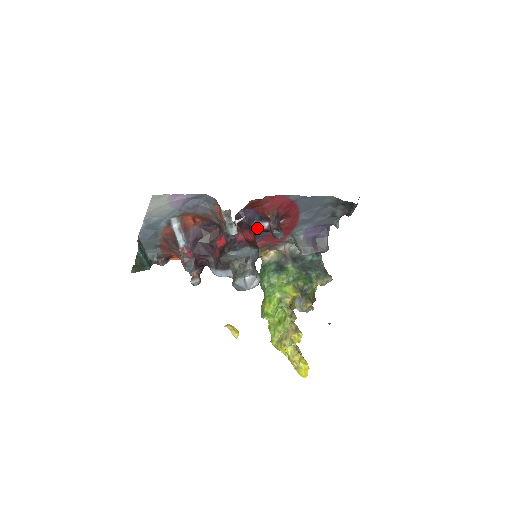
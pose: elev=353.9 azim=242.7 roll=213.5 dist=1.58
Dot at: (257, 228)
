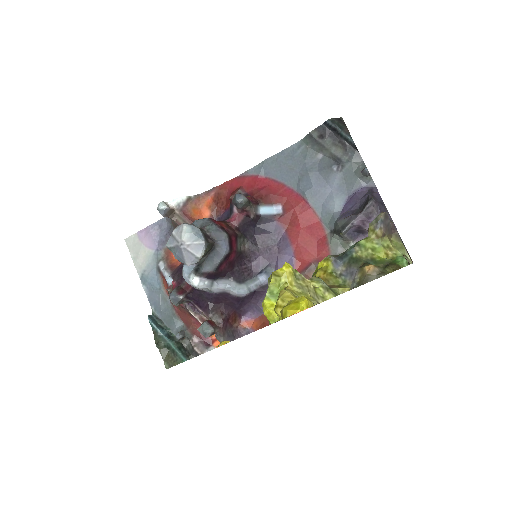
Dot at: (230, 220)
